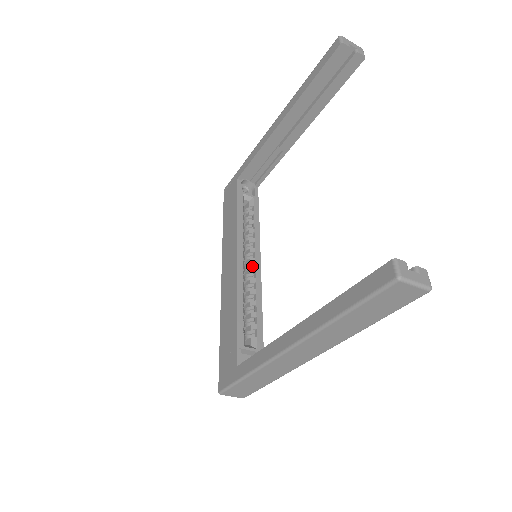
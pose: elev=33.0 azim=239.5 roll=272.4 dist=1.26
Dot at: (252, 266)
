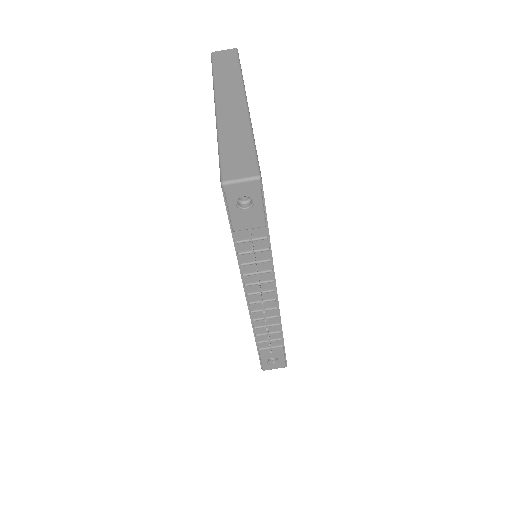
Dot at: occluded
